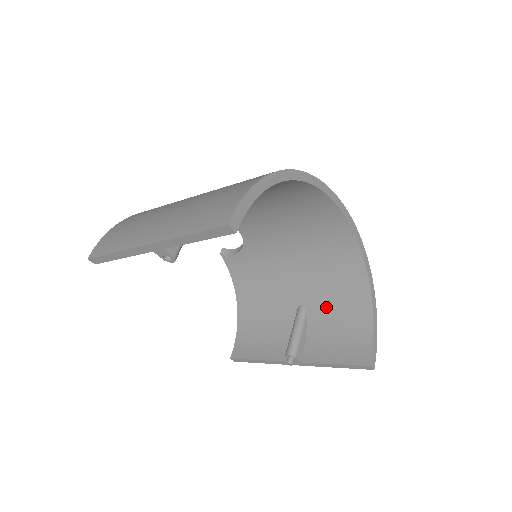
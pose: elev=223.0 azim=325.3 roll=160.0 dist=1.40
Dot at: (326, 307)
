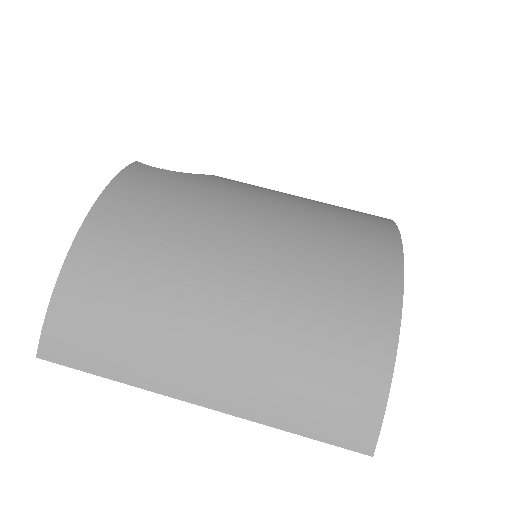
Dot at: occluded
